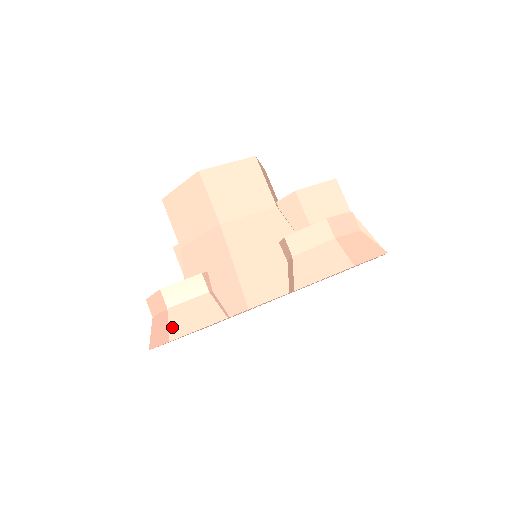
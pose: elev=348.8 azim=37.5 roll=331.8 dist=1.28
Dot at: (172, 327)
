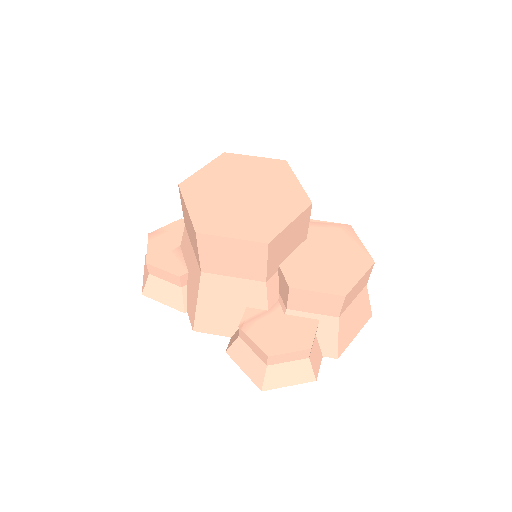
Dot at: (147, 288)
